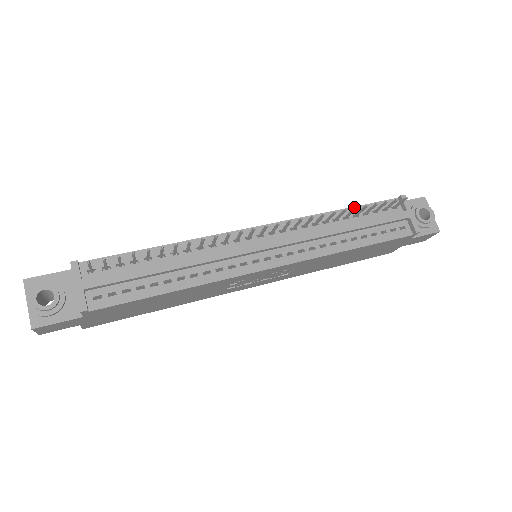
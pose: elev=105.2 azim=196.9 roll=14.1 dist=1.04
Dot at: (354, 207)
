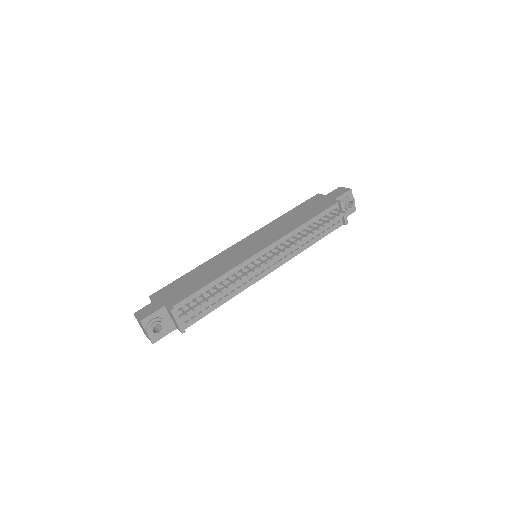
Dot at: (314, 218)
